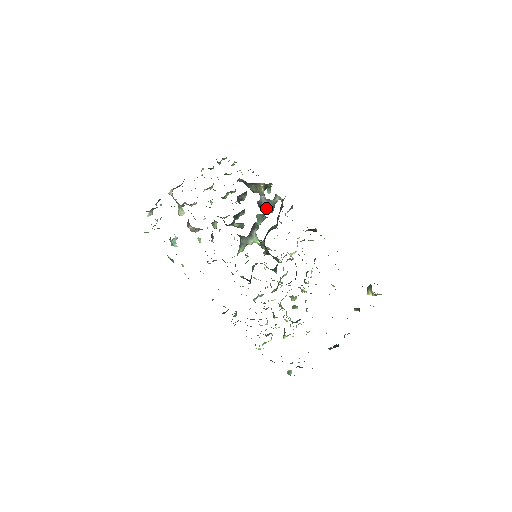
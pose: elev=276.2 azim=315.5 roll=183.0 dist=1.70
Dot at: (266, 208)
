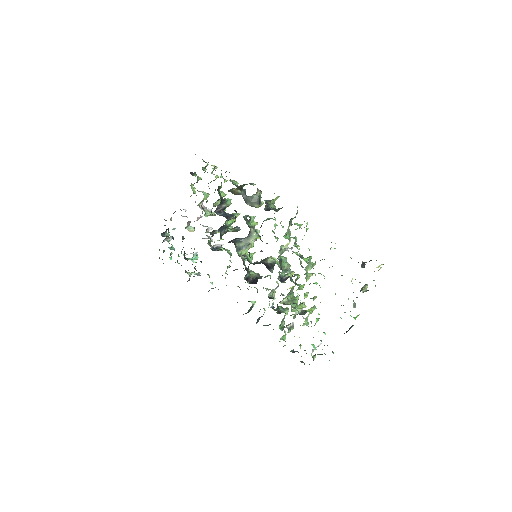
Dot at: (251, 206)
